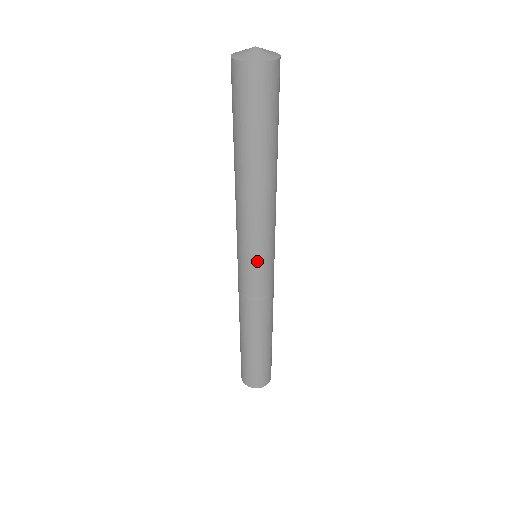
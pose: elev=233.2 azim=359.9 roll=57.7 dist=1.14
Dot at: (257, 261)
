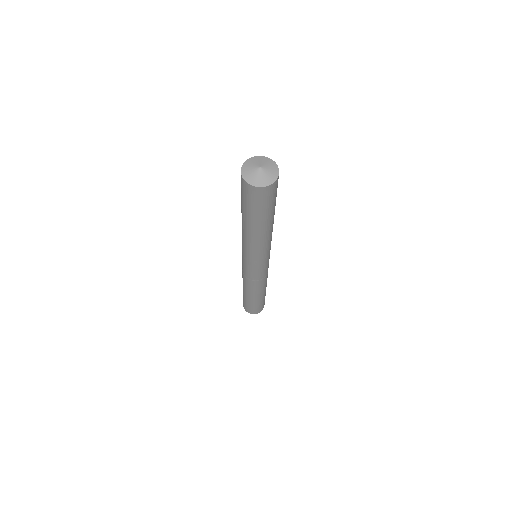
Dot at: (266, 262)
